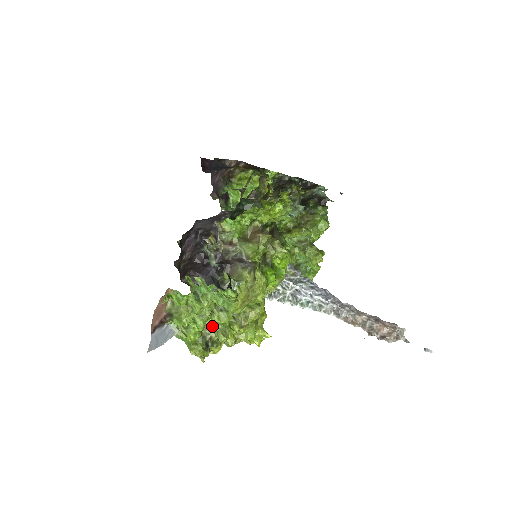
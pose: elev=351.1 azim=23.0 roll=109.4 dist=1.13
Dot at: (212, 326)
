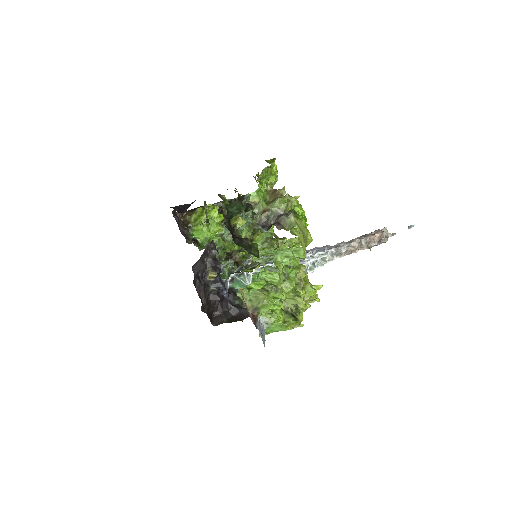
Dot at: (286, 300)
